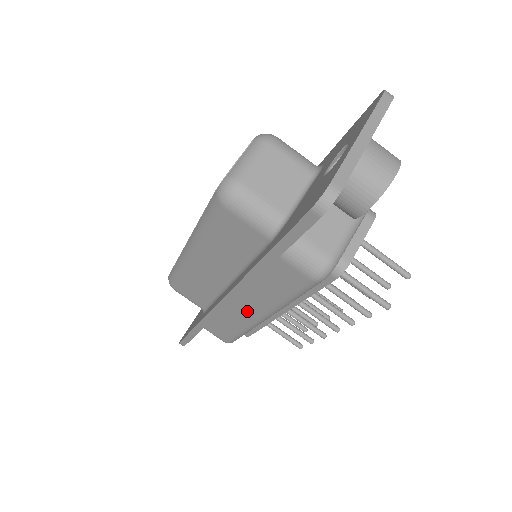
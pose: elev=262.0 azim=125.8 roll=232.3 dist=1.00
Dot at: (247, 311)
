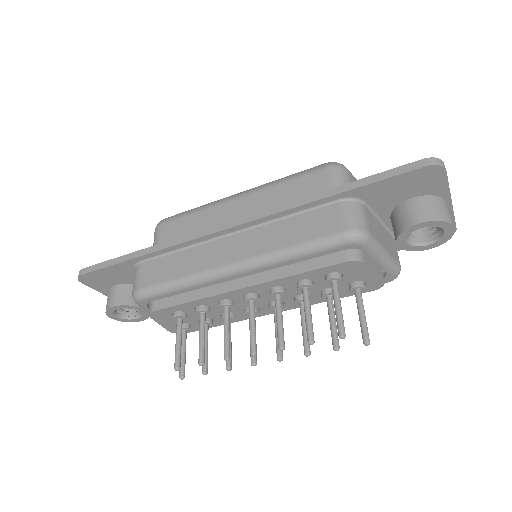
Dot at: (229, 251)
